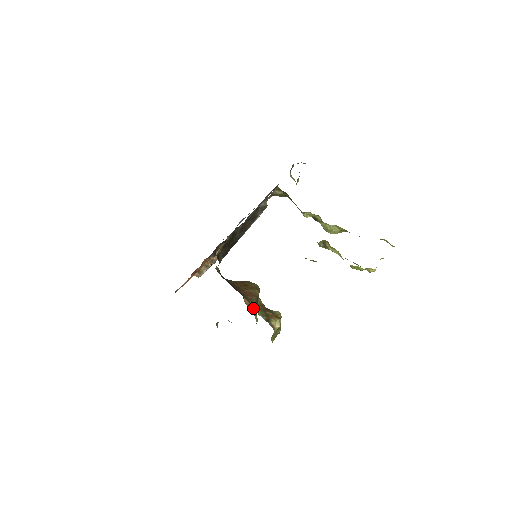
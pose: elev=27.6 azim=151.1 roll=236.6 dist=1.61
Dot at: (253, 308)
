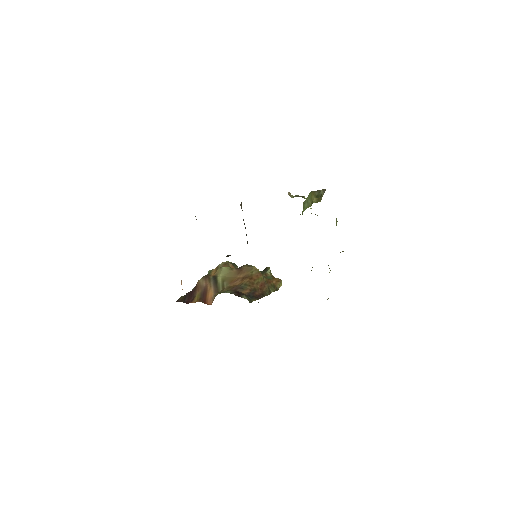
Dot at: (237, 267)
